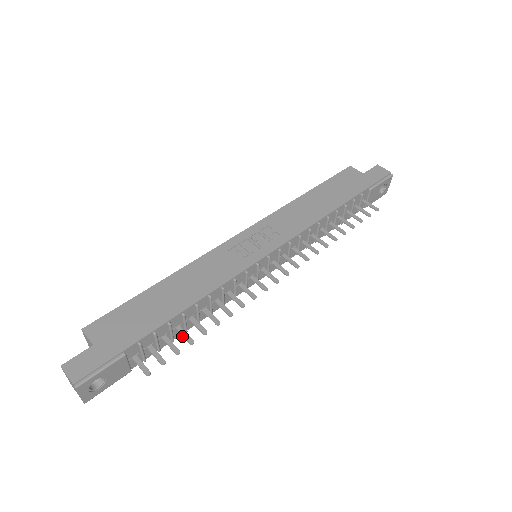
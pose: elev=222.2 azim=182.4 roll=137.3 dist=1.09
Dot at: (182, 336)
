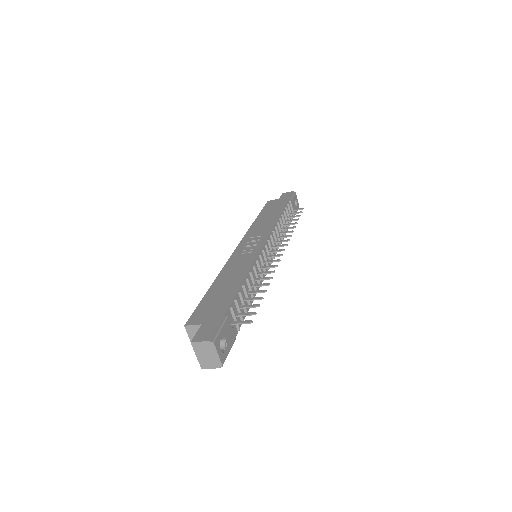
Dot at: occluded
